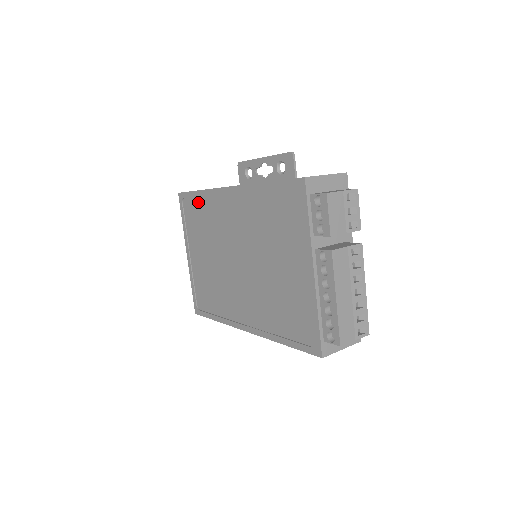
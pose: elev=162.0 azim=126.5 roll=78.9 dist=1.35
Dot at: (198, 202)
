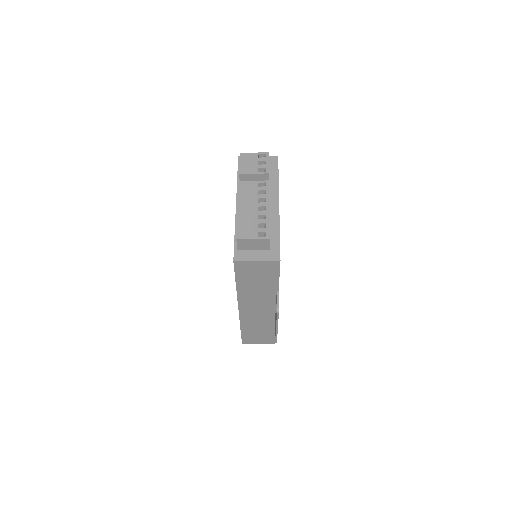
Dot at: occluded
